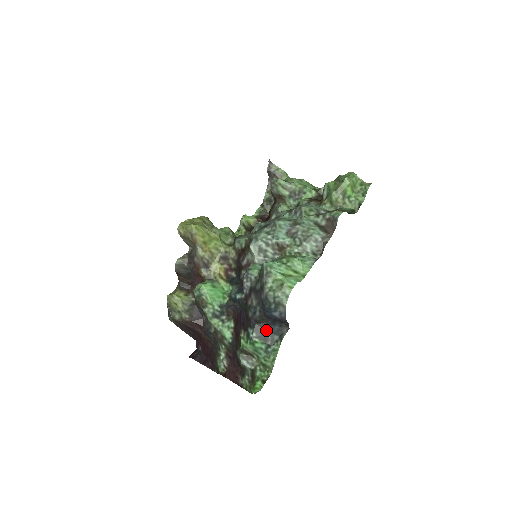
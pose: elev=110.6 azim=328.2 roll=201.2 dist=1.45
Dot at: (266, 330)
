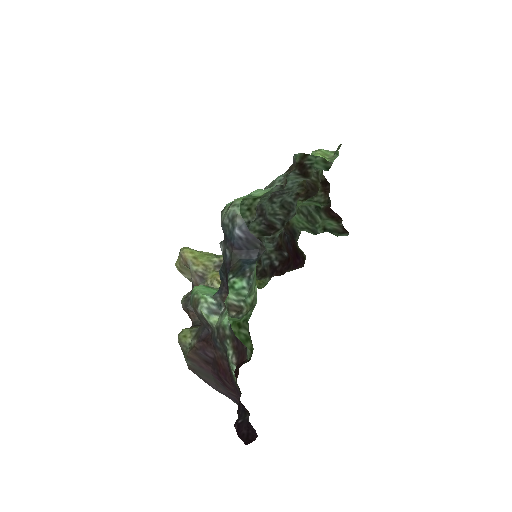
Dot at: (242, 265)
